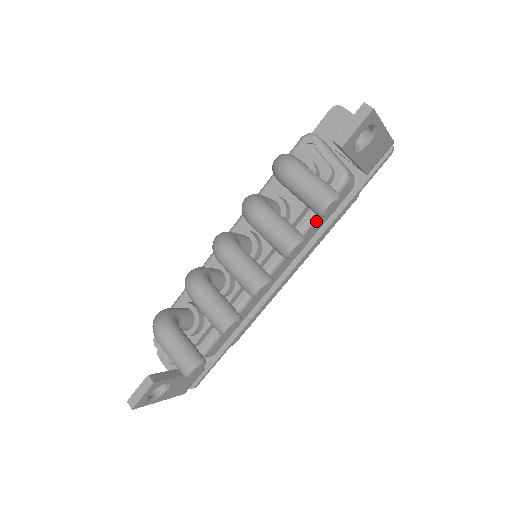
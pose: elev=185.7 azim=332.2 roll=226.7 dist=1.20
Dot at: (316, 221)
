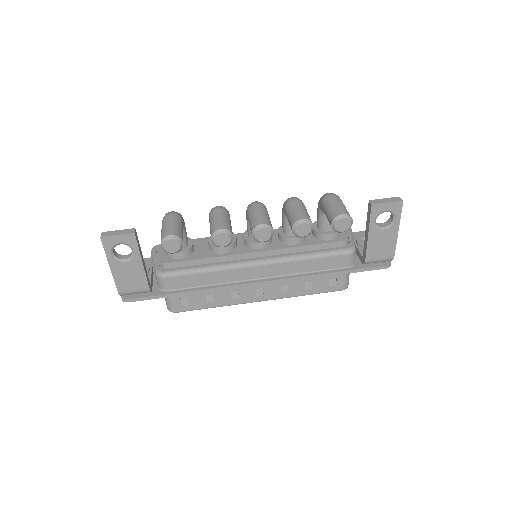
Dot at: (314, 259)
